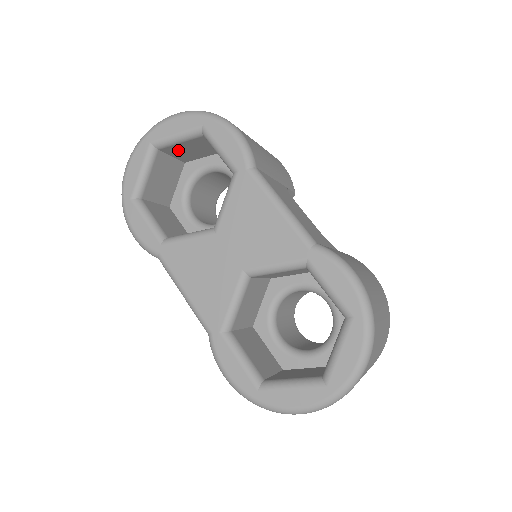
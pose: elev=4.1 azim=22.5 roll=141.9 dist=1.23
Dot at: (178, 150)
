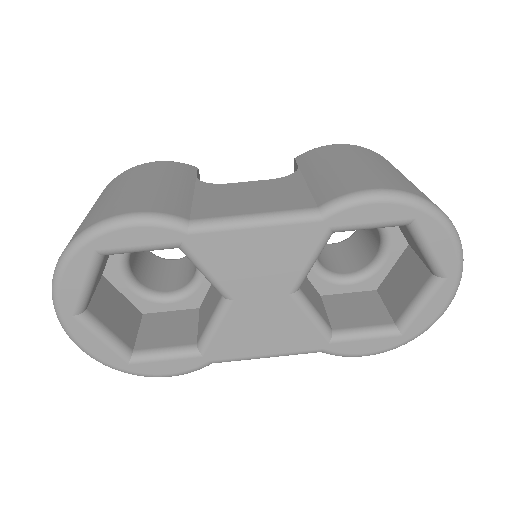
Dot at: (96, 285)
